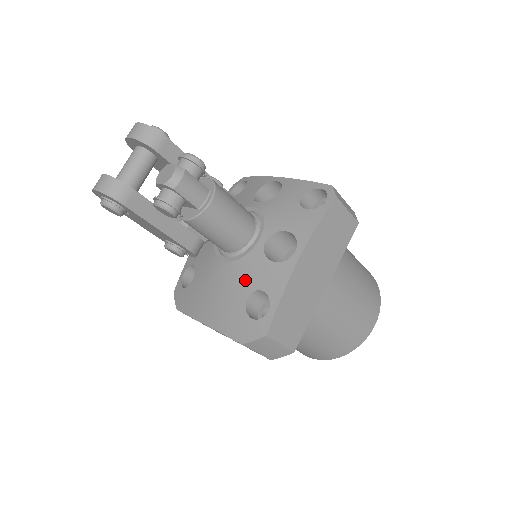
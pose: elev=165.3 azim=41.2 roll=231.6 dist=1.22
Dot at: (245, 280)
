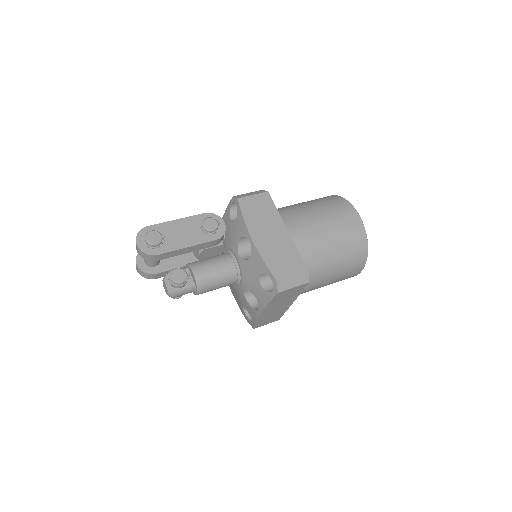
Dot at: (240, 299)
